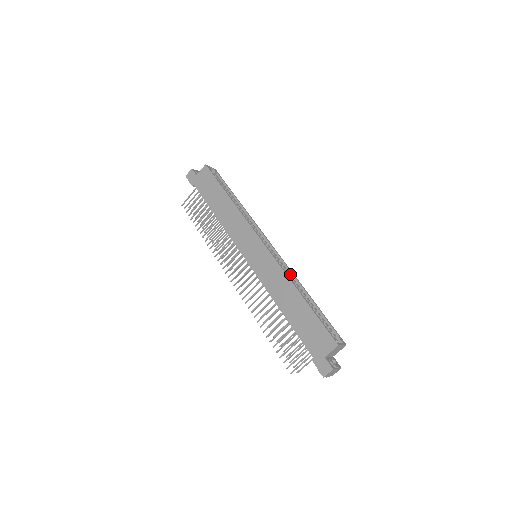
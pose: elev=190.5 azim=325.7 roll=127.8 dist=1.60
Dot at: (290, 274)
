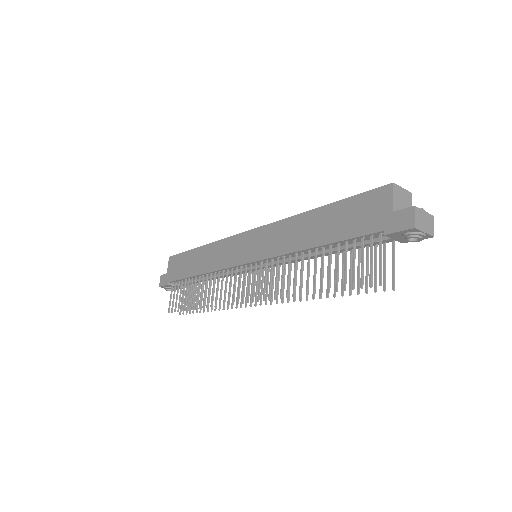
Dot at: occluded
